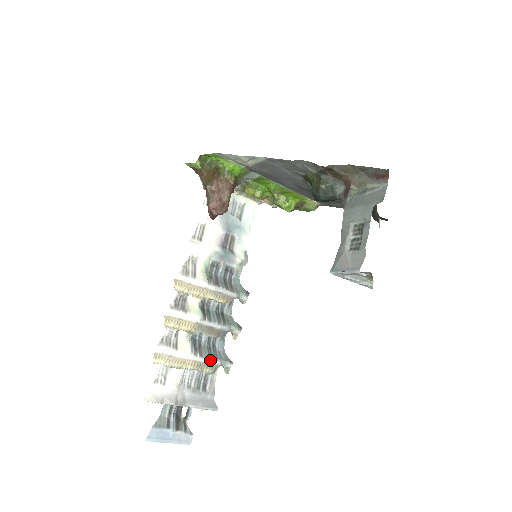
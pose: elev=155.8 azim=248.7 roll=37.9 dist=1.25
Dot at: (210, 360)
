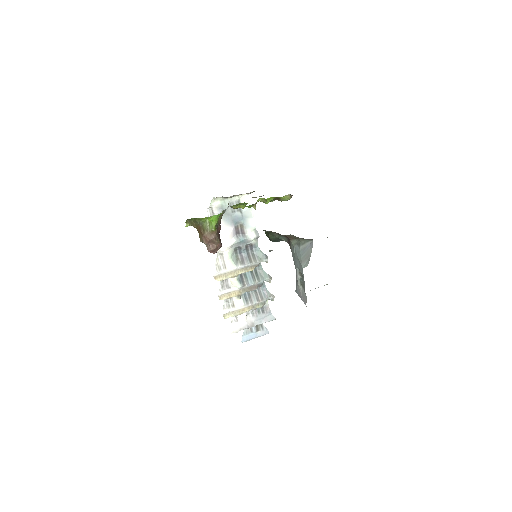
Dot at: (258, 302)
